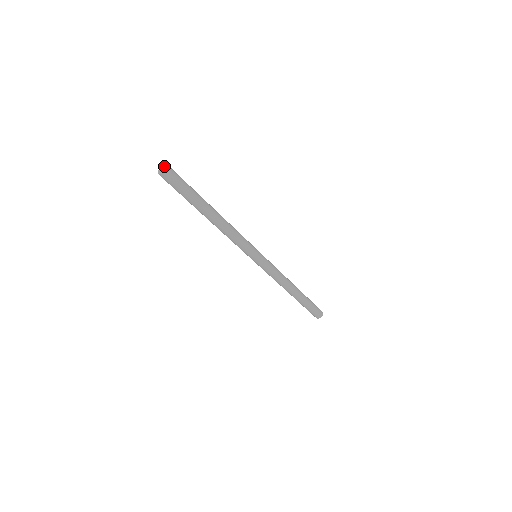
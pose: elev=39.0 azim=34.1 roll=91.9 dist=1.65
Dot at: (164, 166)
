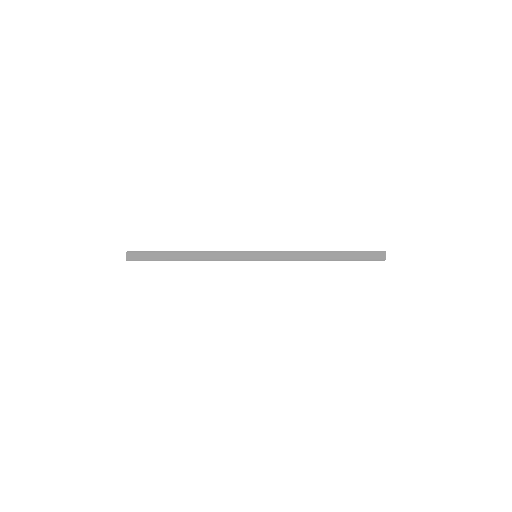
Dot at: occluded
